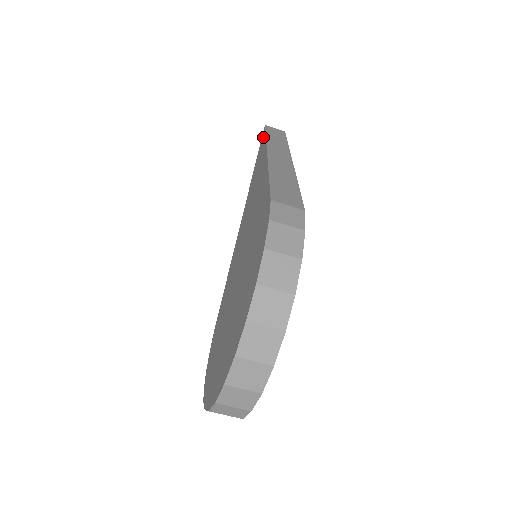
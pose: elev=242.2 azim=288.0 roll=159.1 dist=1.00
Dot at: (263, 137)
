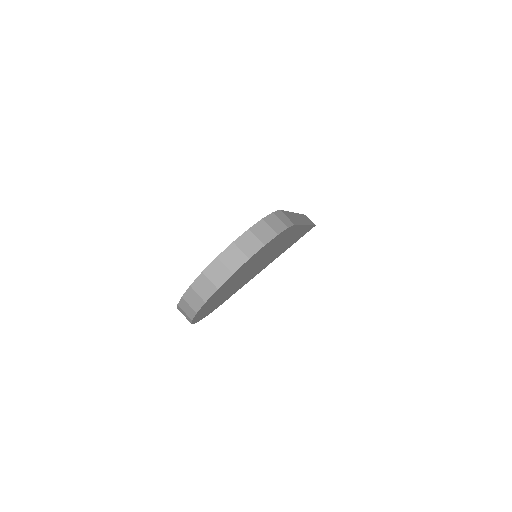
Dot at: occluded
